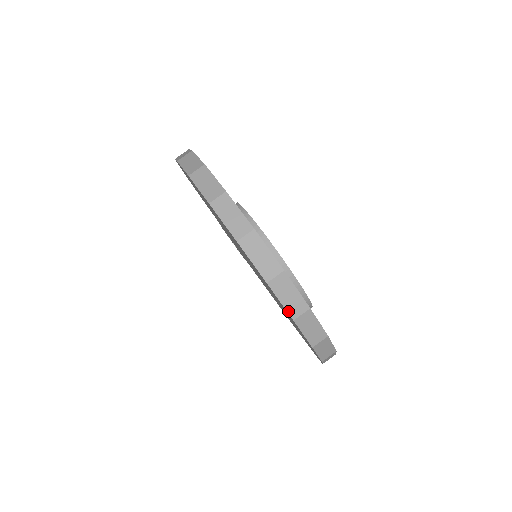
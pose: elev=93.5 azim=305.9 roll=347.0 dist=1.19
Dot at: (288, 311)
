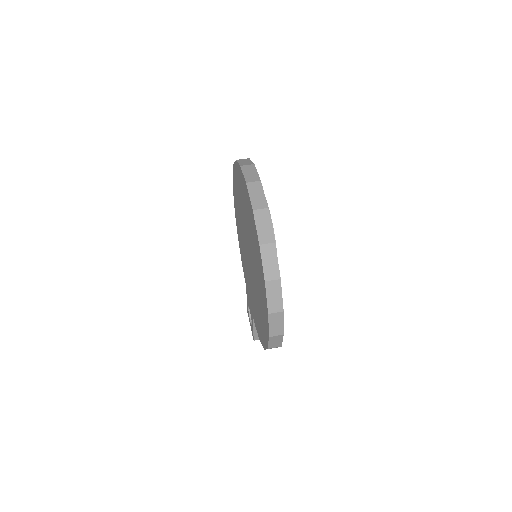
Dot at: (252, 203)
